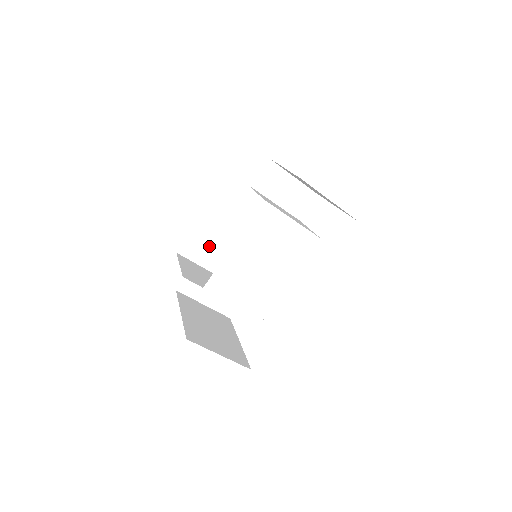
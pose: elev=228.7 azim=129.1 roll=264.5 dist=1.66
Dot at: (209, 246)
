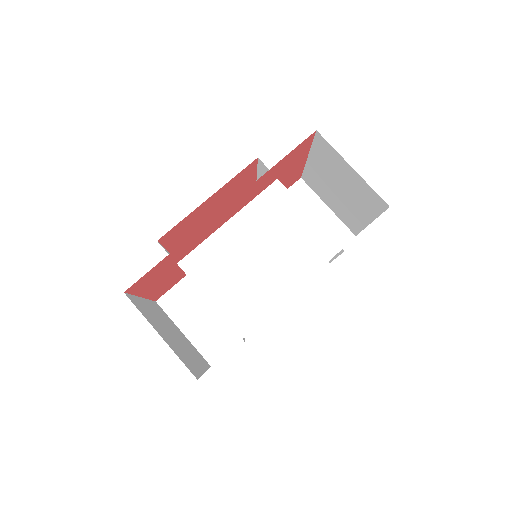
Dot at: occluded
